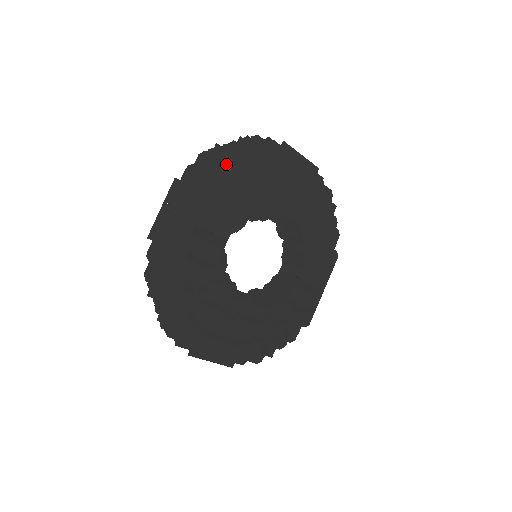
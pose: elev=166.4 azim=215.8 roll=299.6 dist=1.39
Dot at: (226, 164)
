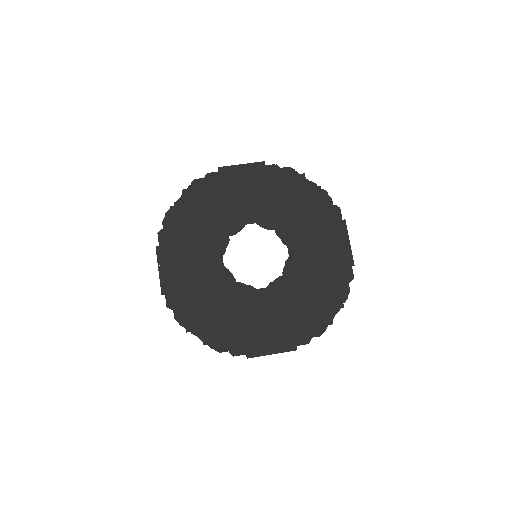
Dot at: (184, 214)
